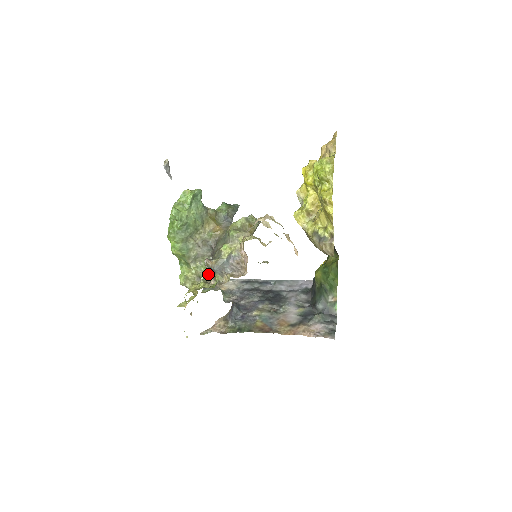
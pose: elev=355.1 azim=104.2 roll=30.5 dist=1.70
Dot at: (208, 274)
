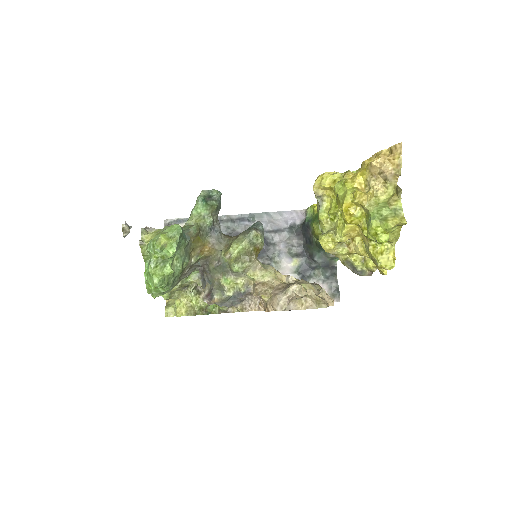
Dot at: occluded
